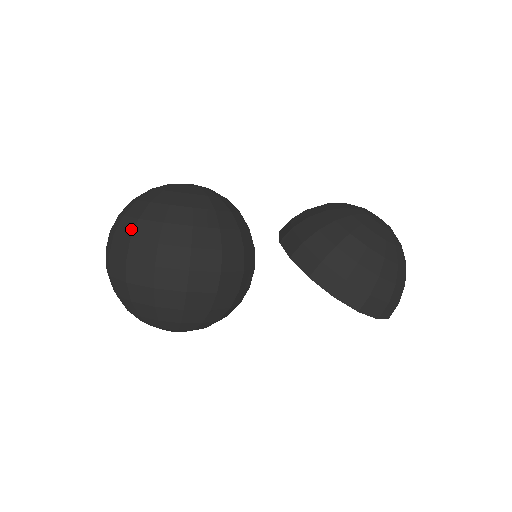
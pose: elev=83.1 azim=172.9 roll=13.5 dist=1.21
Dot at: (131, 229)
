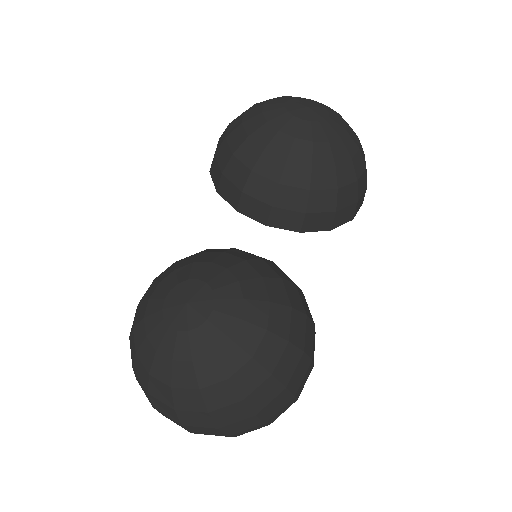
Dot at: (244, 411)
